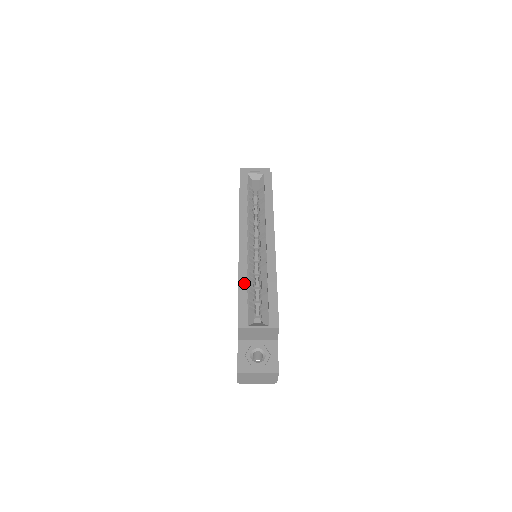
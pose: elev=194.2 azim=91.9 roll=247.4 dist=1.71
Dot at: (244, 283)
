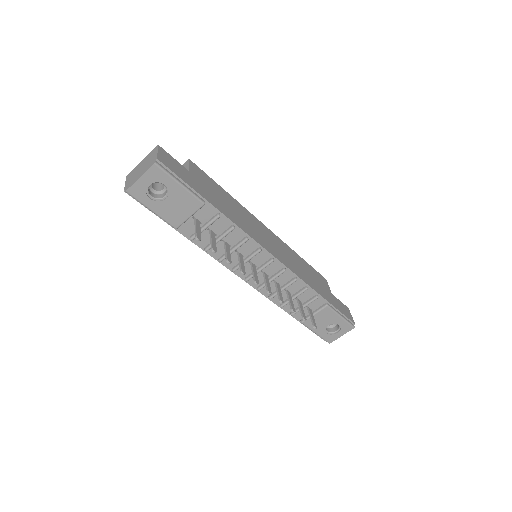
Dot at: occluded
